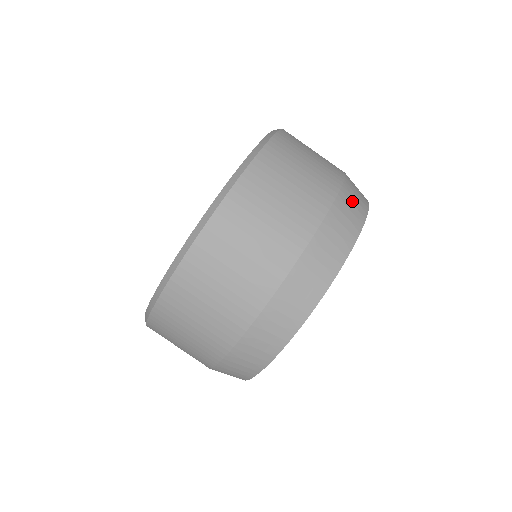
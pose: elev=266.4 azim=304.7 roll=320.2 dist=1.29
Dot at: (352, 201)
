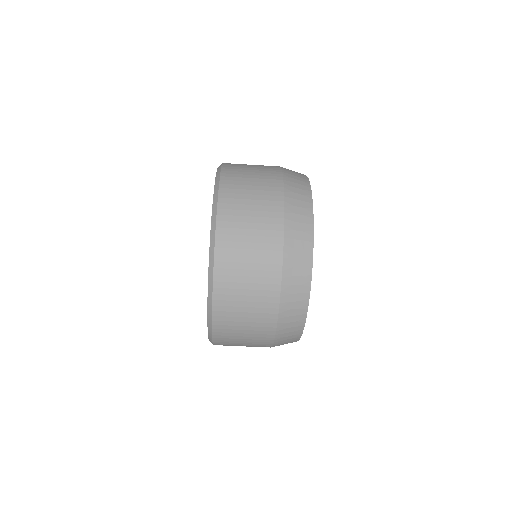
Dot at: (297, 198)
